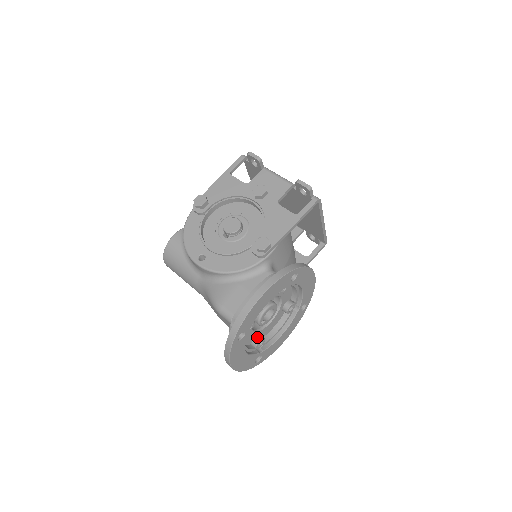
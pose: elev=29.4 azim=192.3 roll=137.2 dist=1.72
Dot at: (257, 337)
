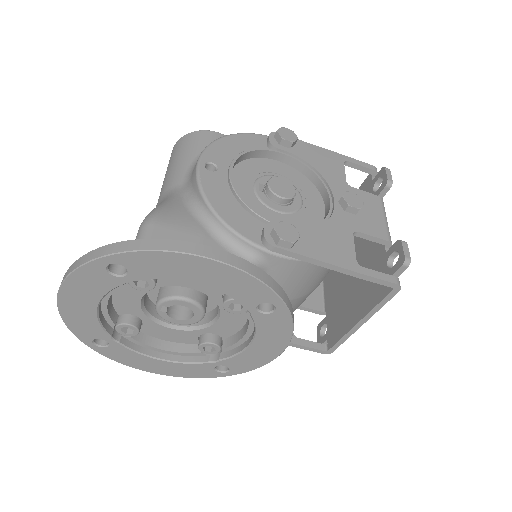
Dot at: (135, 318)
